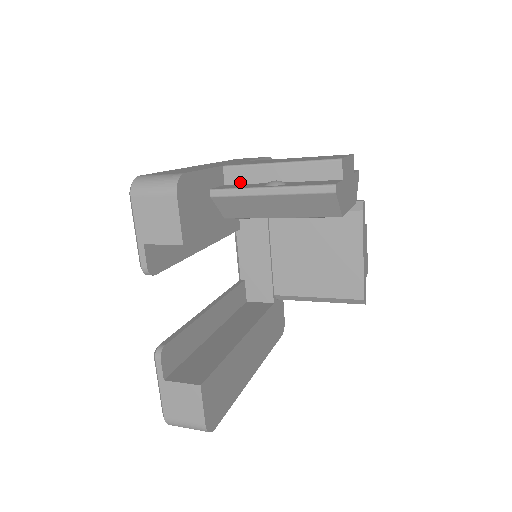
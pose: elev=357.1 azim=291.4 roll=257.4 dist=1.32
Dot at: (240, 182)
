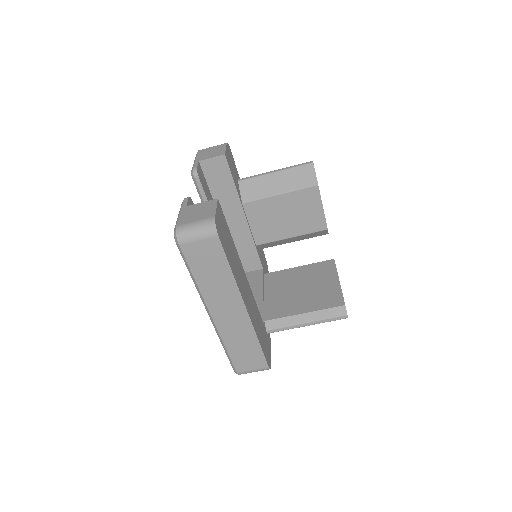
Dot at: occluded
